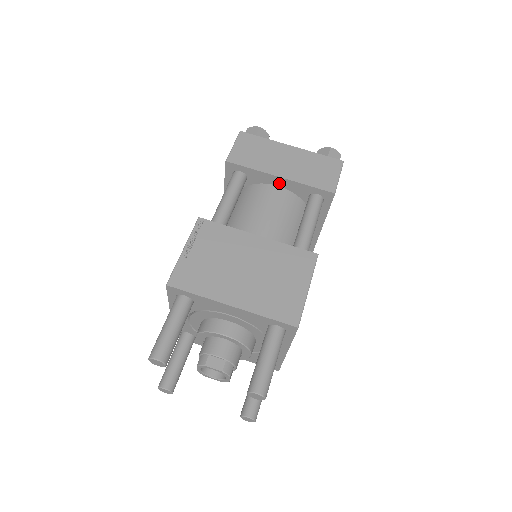
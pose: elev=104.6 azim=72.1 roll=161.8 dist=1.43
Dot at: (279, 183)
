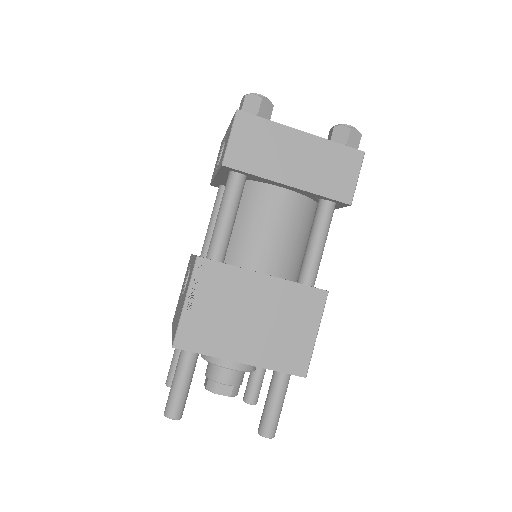
Dot at: (286, 187)
